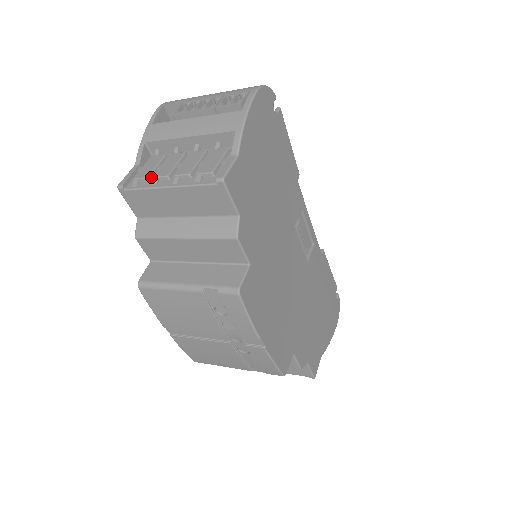
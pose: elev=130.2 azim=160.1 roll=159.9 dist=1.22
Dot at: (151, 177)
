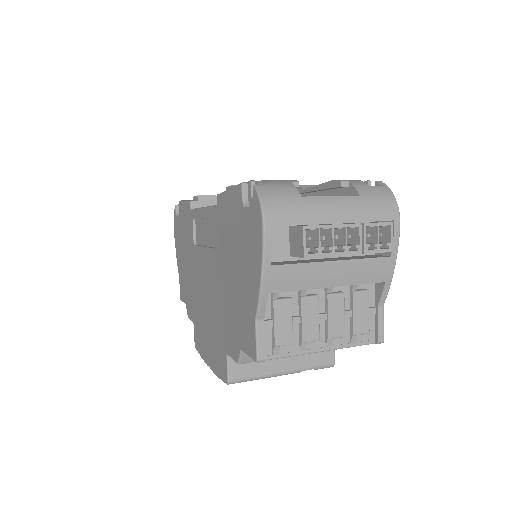
Dot at: (292, 338)
